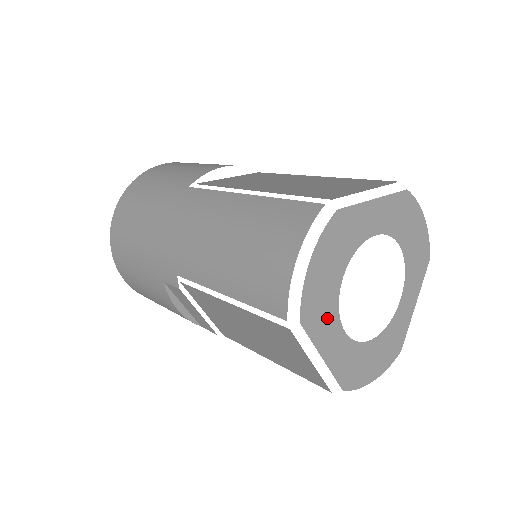
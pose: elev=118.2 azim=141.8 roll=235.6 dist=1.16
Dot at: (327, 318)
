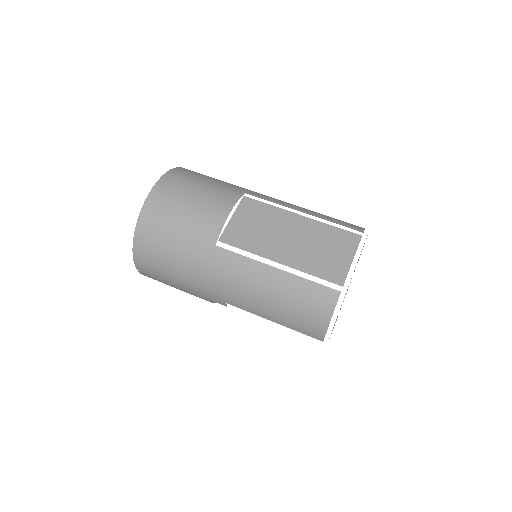
Dot at: occluded
